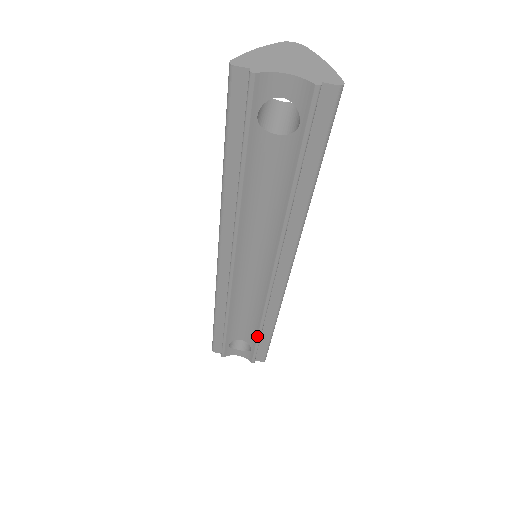
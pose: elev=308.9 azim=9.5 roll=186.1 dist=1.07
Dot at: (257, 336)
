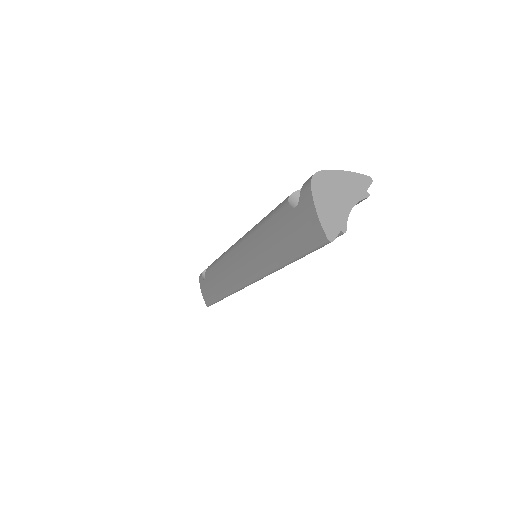
Dot at: occluded
